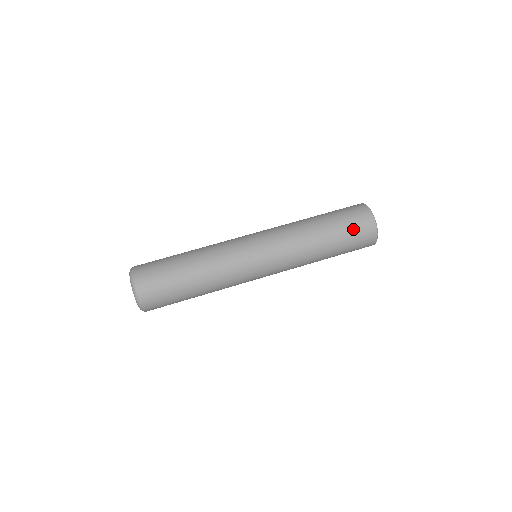
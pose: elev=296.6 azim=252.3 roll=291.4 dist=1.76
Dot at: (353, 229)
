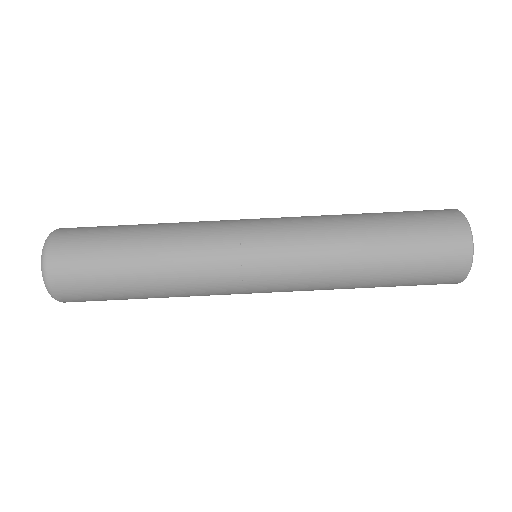
Dot at: (428, 235)
